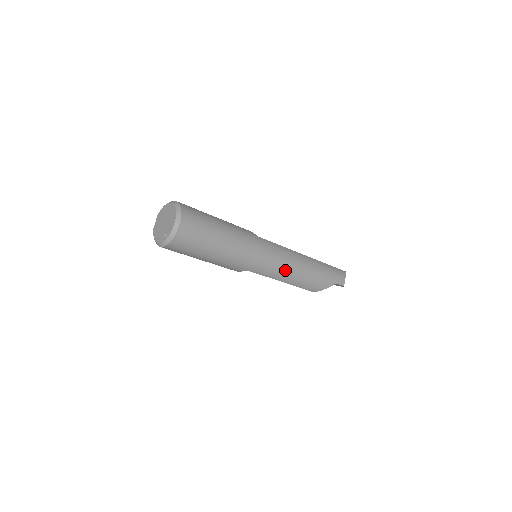
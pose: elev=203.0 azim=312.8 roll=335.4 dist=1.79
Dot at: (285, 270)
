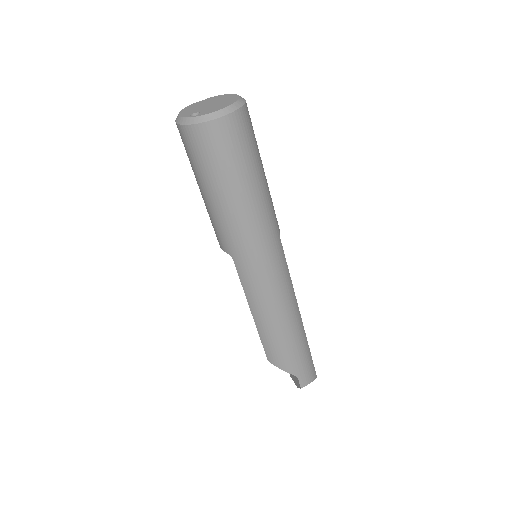
Dot at: (268, 302)
